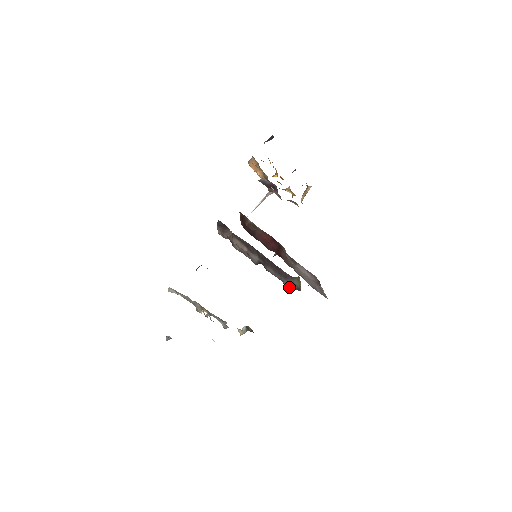
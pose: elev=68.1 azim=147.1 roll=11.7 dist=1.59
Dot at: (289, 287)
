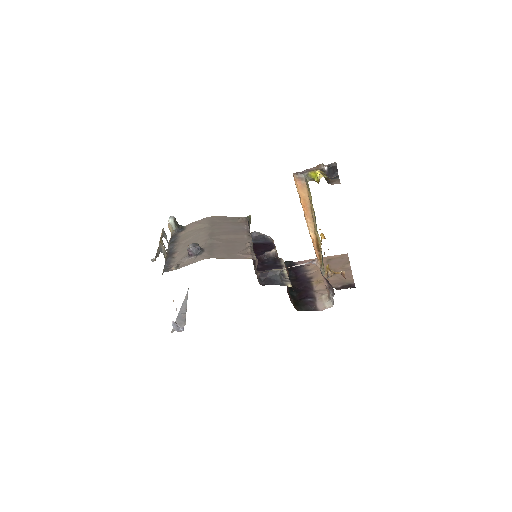
Dot at: occluded
